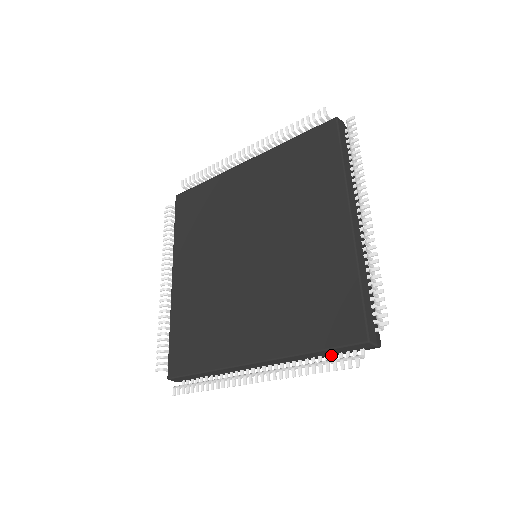
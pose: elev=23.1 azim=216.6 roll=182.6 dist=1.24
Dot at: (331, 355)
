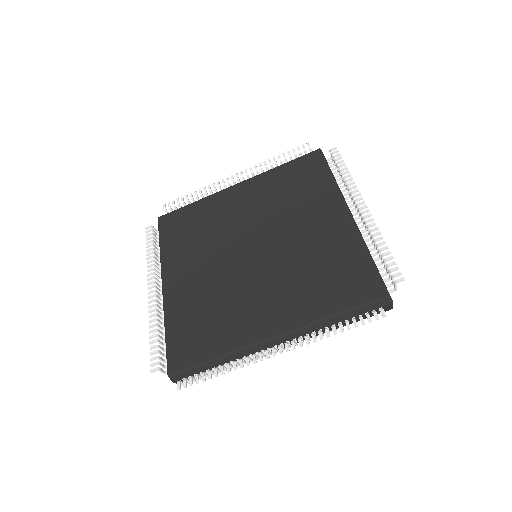
Dot at: occluded
